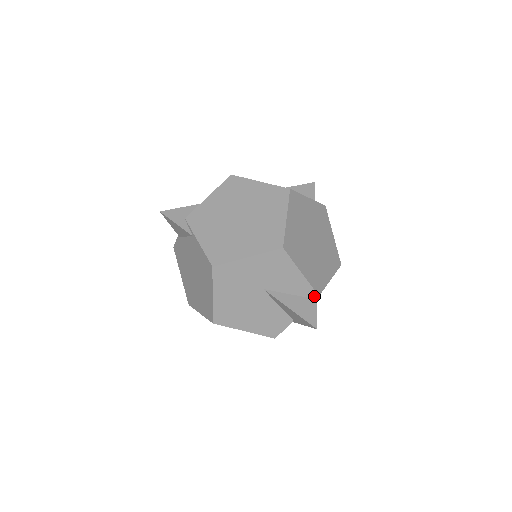
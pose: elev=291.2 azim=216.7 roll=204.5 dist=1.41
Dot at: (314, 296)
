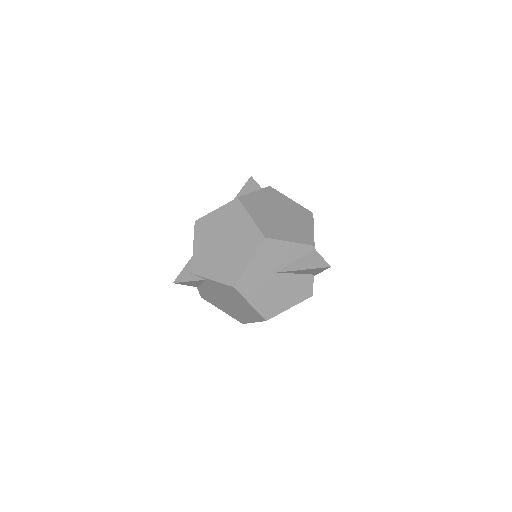
Dot at: (312, 249)
